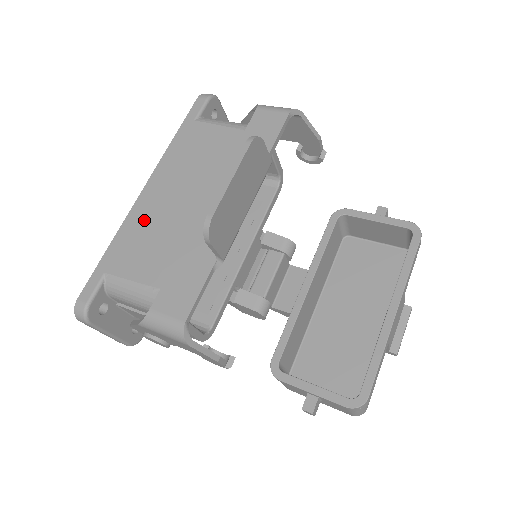
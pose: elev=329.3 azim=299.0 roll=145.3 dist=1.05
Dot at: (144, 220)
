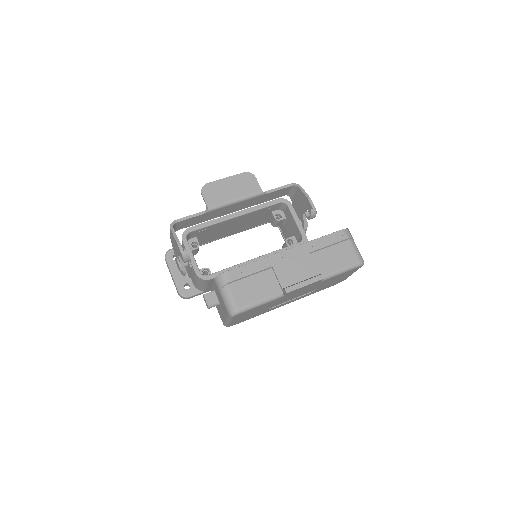
Dot at: occluded
